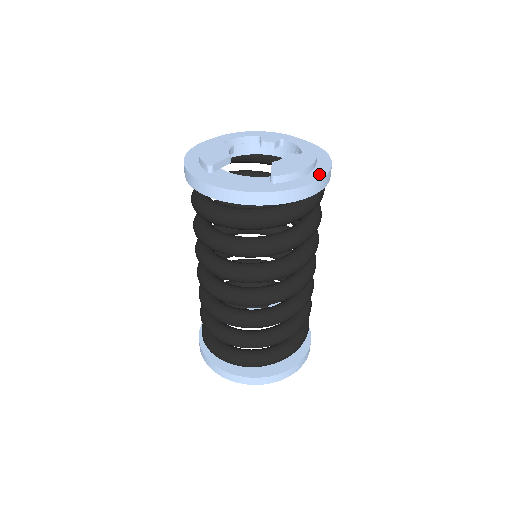
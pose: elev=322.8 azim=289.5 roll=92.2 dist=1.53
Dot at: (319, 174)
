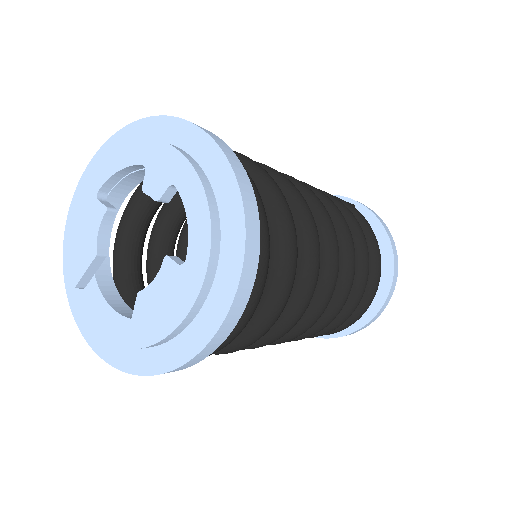
Dot at: (203, 331)
